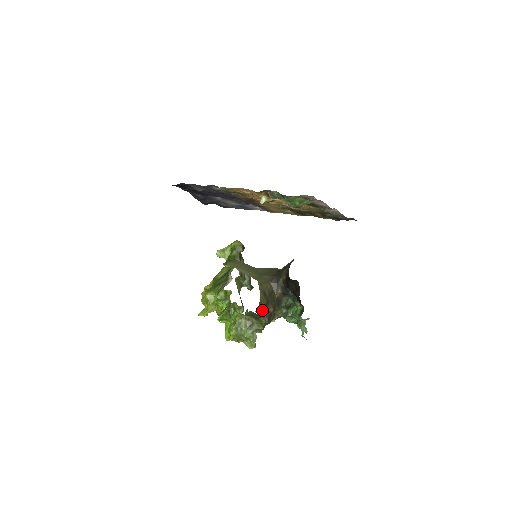
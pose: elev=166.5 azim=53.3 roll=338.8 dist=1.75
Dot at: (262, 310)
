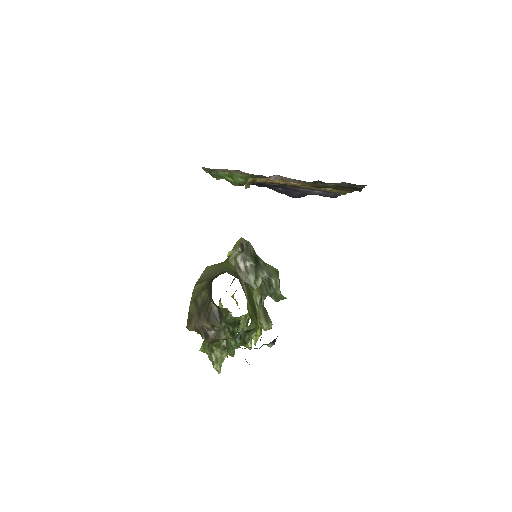
Dot at: (192, 324)
